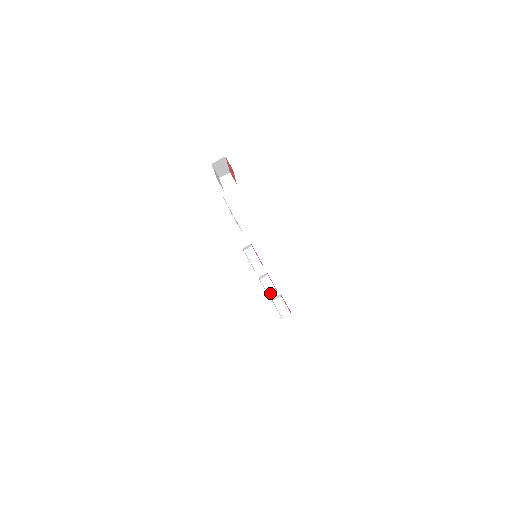
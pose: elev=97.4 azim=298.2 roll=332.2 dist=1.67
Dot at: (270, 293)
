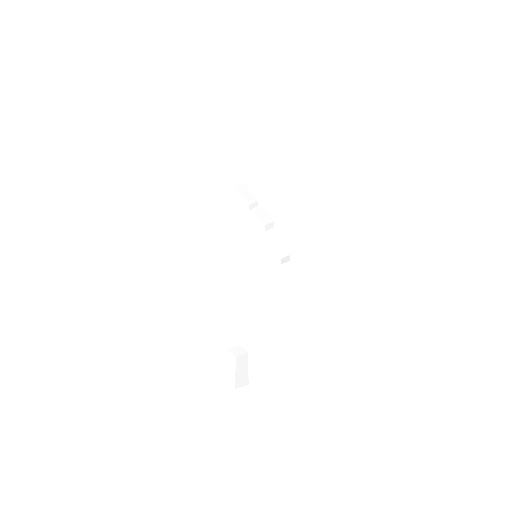
Dot at: (266, 222)
